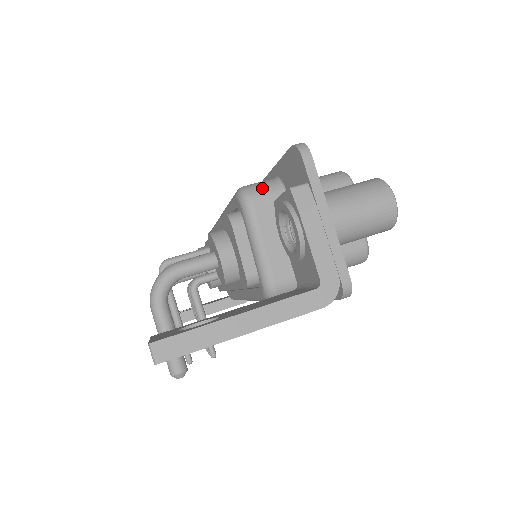
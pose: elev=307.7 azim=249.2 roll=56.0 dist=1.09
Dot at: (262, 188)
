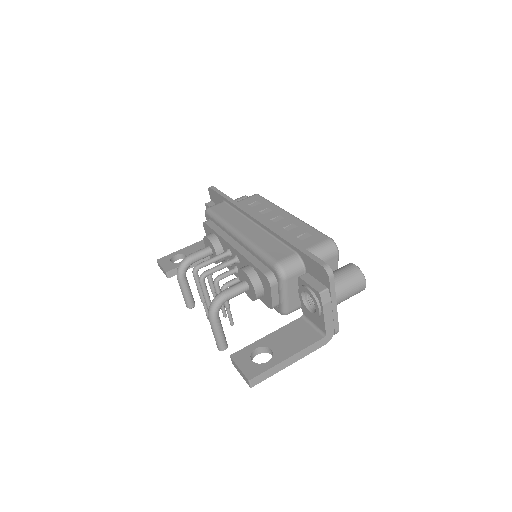
Dot at: (292, 267)
